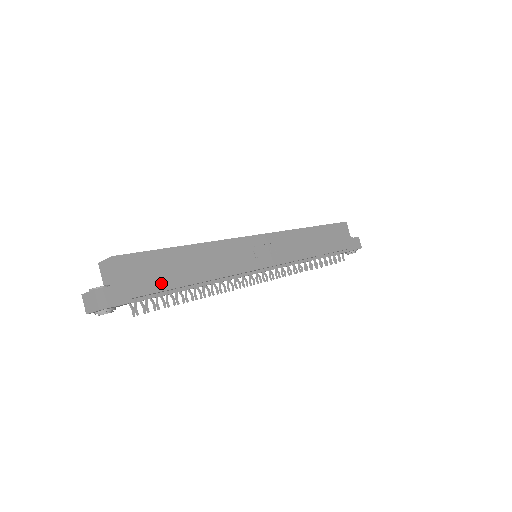
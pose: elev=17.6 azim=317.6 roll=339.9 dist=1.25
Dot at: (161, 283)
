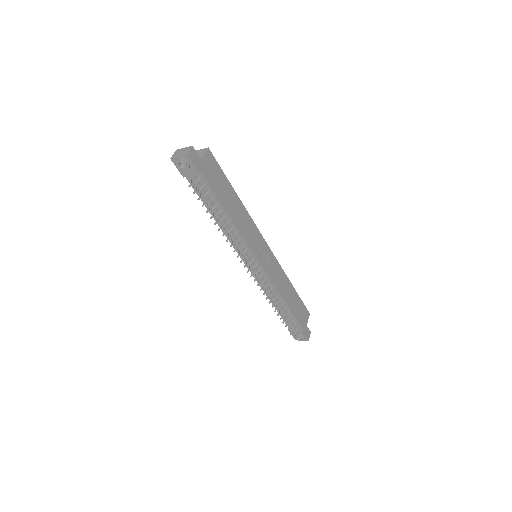
Dot at: (216, 188)
